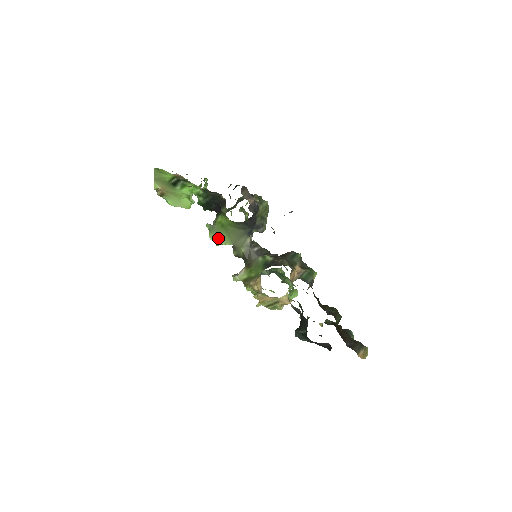
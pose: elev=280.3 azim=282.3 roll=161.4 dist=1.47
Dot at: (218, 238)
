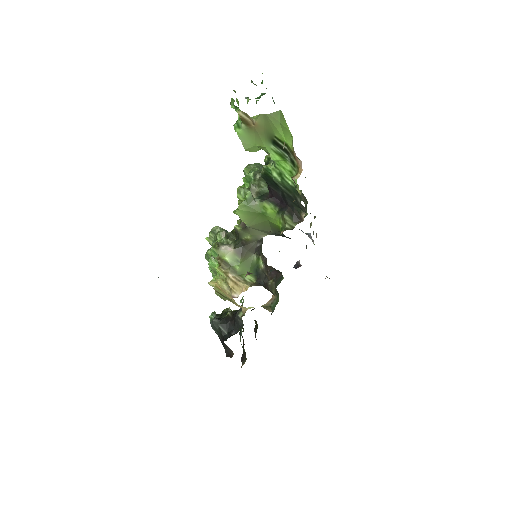
Dot at: (245, 213)
